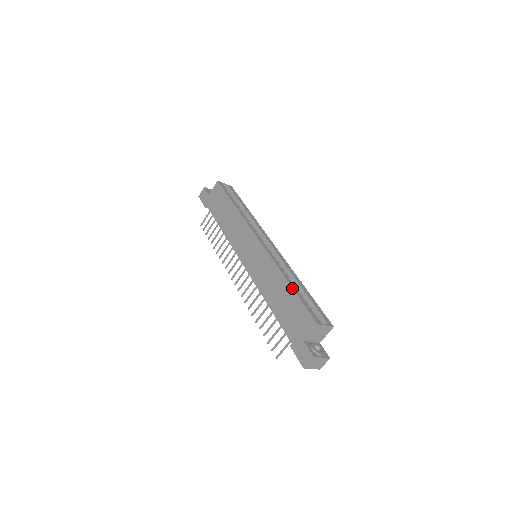
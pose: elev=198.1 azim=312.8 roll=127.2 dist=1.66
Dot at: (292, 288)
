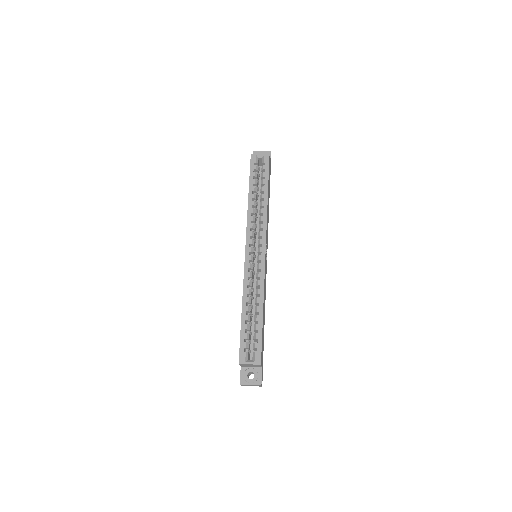
Dot at: (241, 318)
